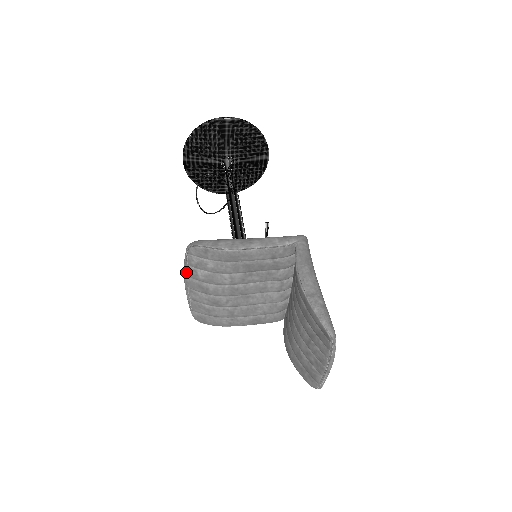
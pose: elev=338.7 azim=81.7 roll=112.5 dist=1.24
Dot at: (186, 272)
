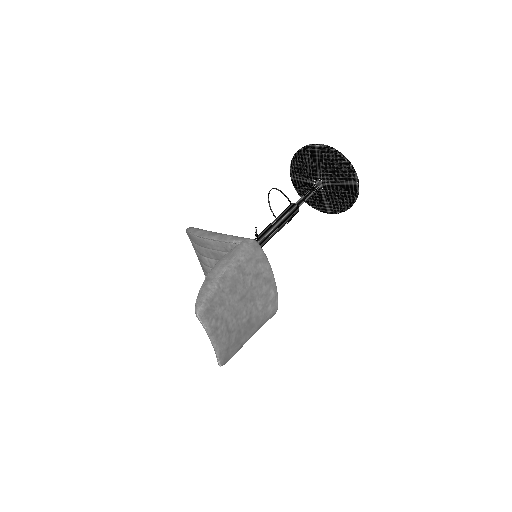
Dot at: occluded
